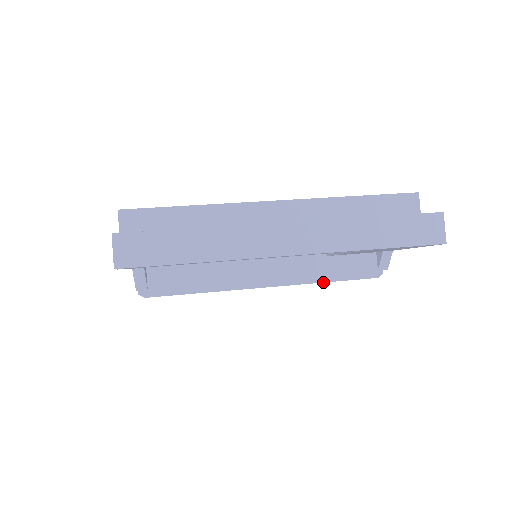
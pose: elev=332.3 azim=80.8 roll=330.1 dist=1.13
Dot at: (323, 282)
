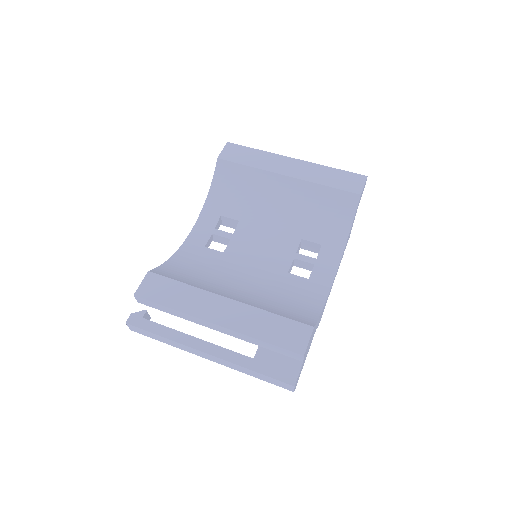
Dot at: occluded
